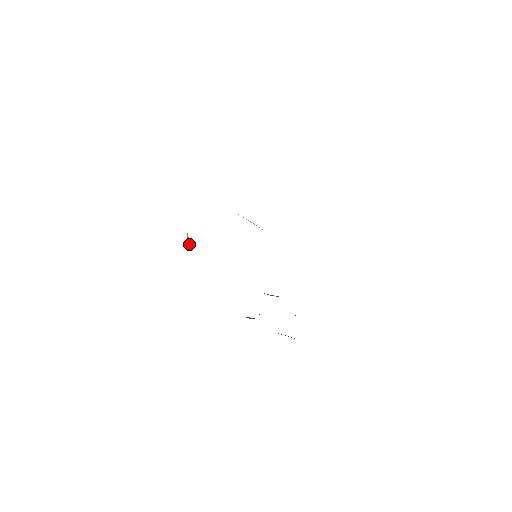
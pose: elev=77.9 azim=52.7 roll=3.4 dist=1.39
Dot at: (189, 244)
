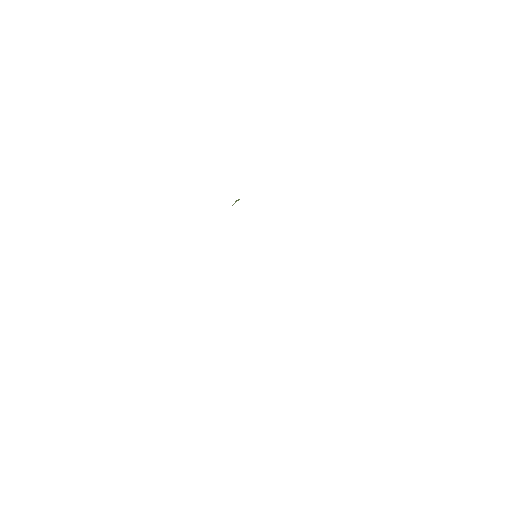
Dot at: occluded
